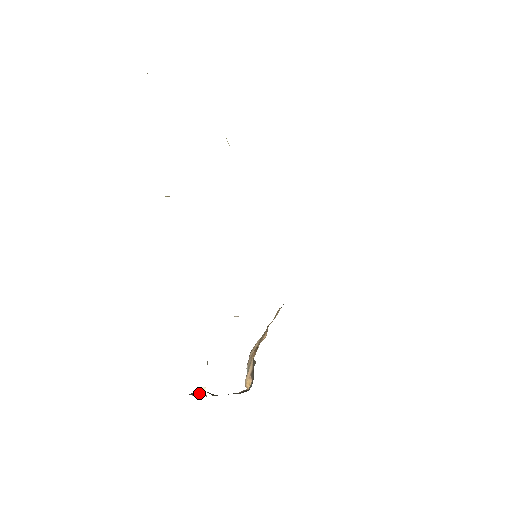
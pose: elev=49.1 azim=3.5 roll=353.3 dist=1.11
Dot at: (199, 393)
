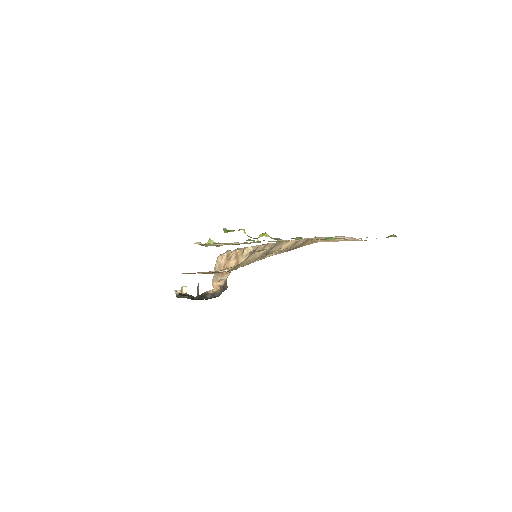
Dot at: (182, 292)
